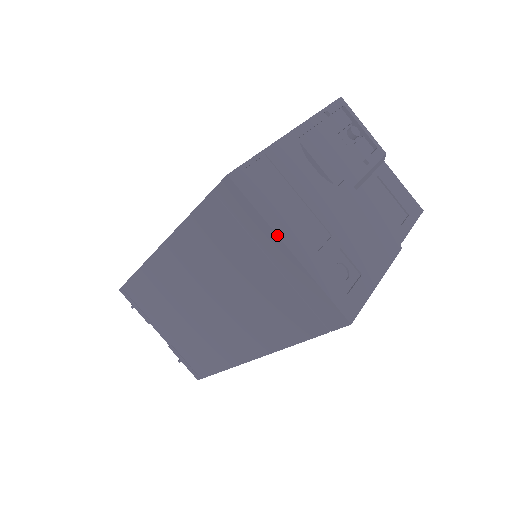
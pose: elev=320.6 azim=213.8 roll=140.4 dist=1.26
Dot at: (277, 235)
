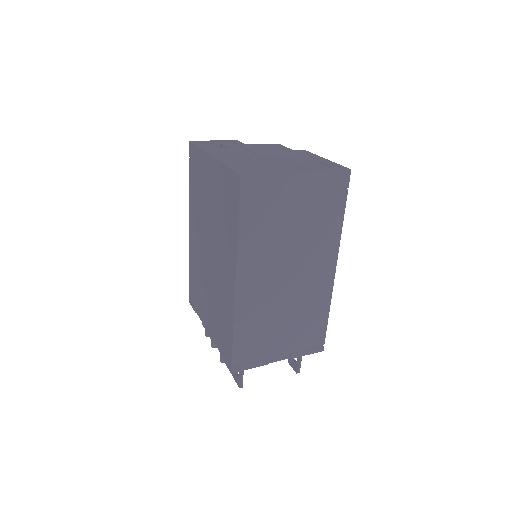
Dot at: (287, 173)
